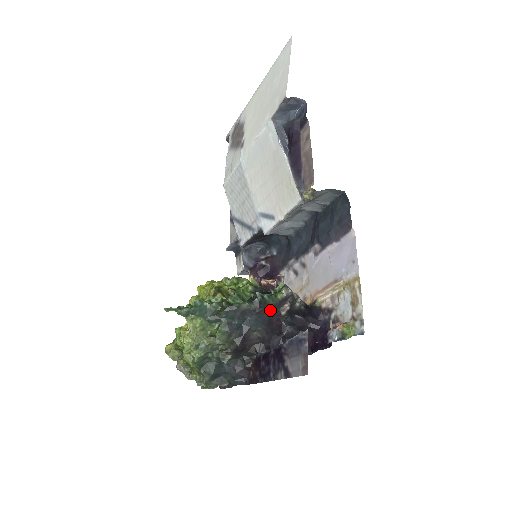
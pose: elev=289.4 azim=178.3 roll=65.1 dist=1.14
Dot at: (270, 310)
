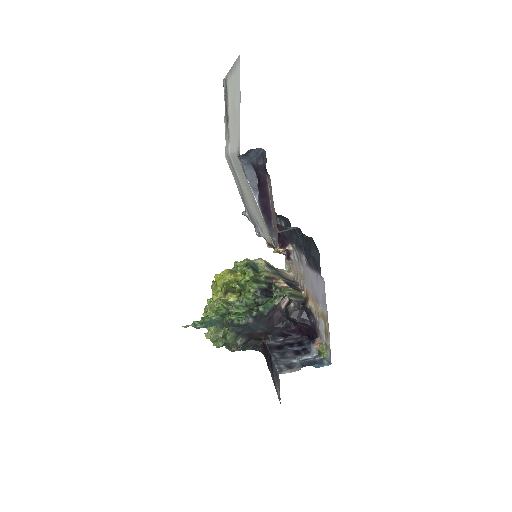
Dot at: (268, 314)
